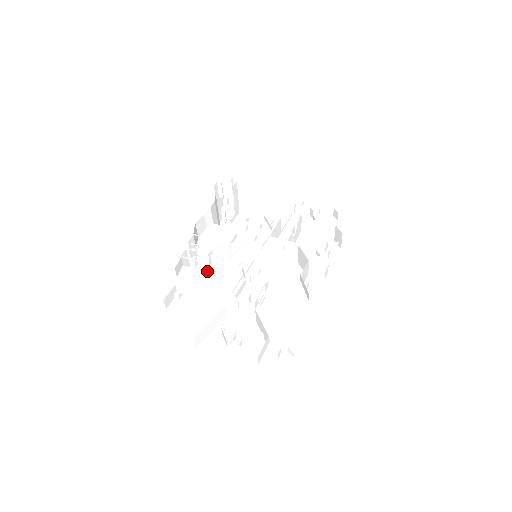
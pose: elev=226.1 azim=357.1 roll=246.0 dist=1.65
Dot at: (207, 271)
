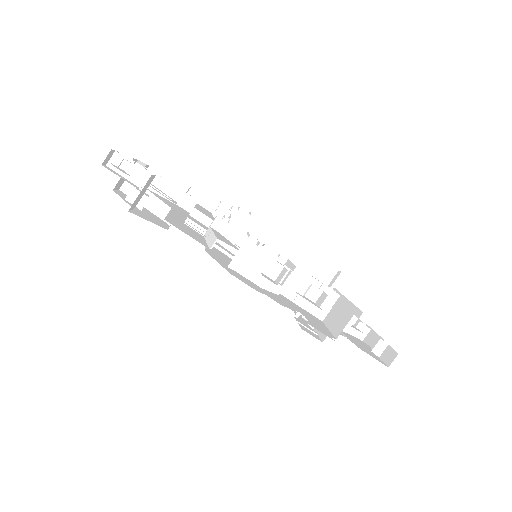
Dot at: (214, 214)
